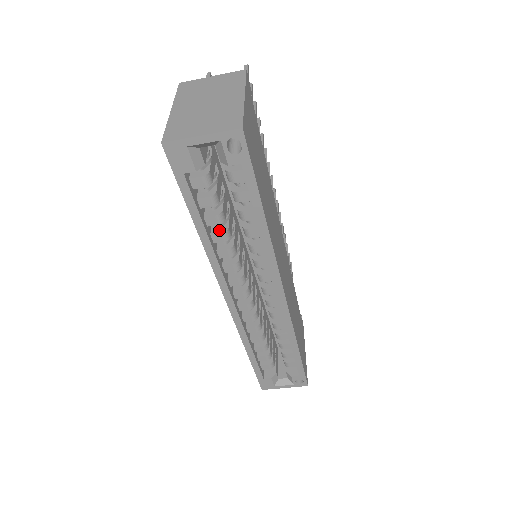
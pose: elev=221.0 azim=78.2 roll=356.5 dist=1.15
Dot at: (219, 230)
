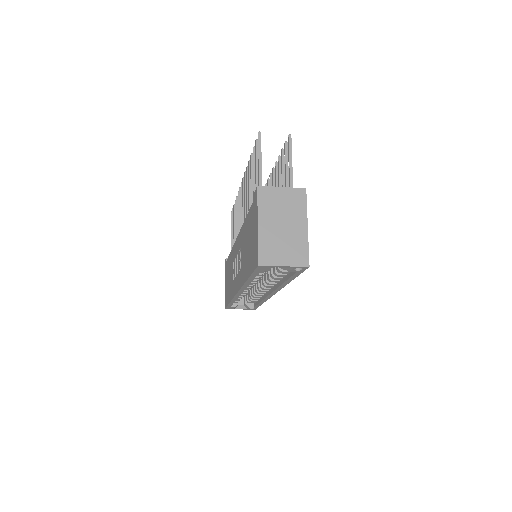
Dot at: occluded
